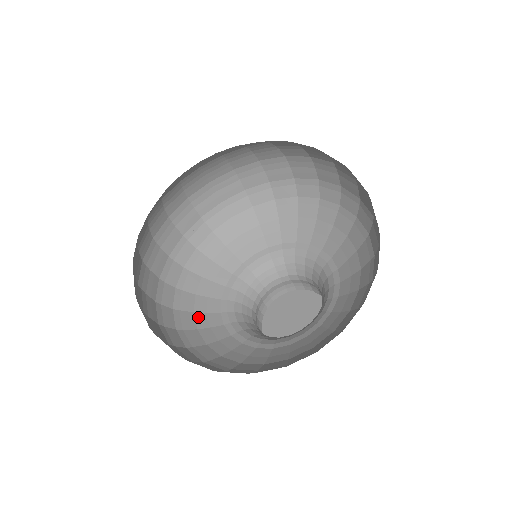
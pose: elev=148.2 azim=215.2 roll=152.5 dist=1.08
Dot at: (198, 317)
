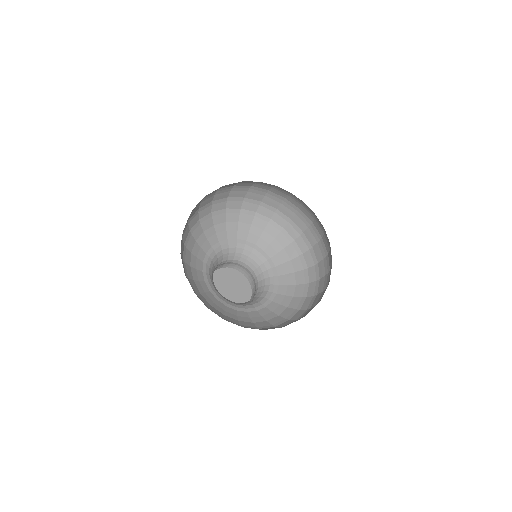
Dot at: (192, 258)
